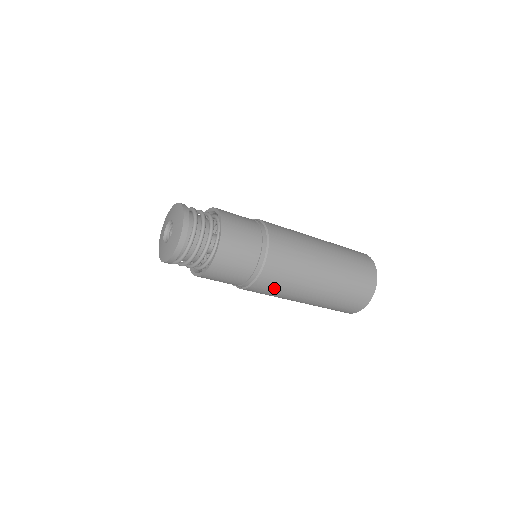
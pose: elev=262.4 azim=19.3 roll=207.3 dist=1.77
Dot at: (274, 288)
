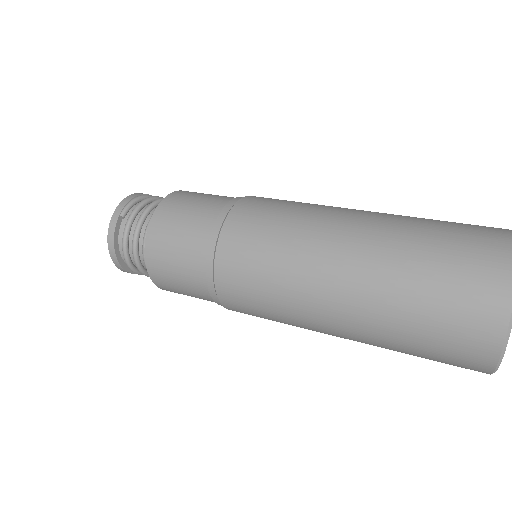
Dot at: occluded
